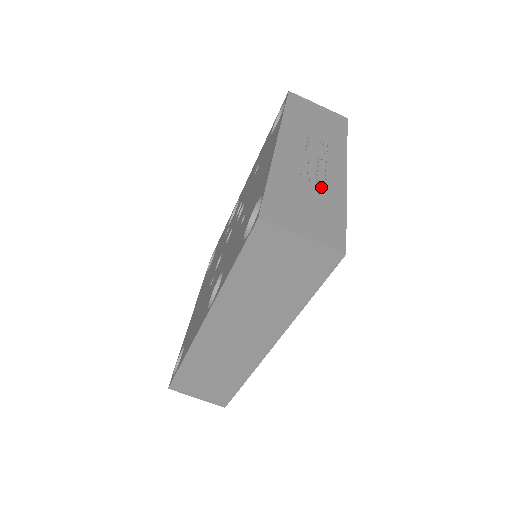
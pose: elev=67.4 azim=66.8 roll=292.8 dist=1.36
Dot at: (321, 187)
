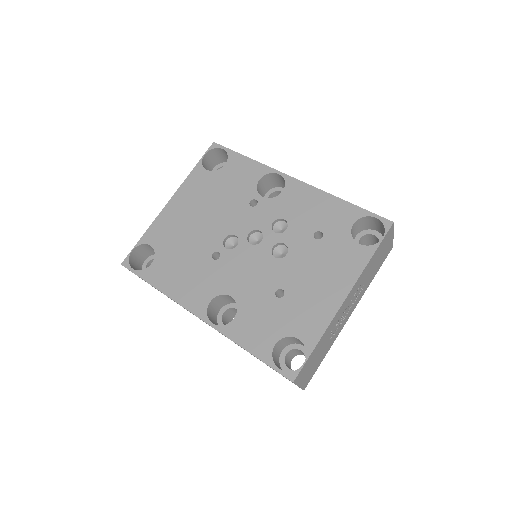
Dot at: (332, 338)
